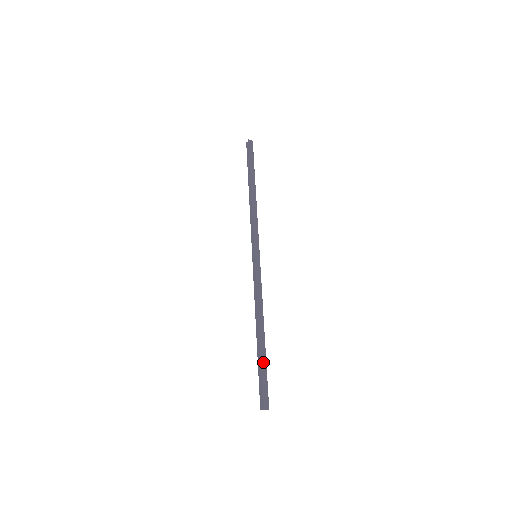
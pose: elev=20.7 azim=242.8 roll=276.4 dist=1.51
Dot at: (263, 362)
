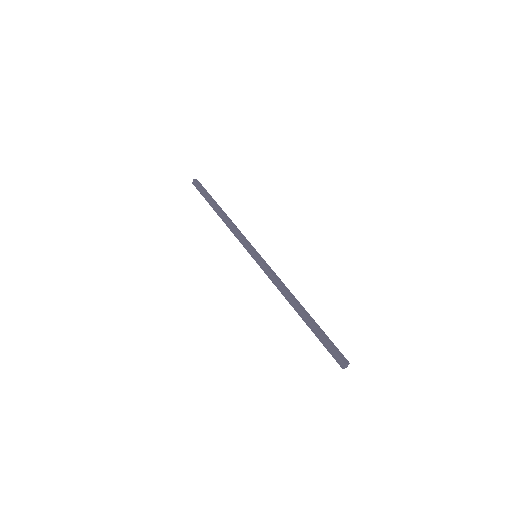
Dot at: (319, 329)
